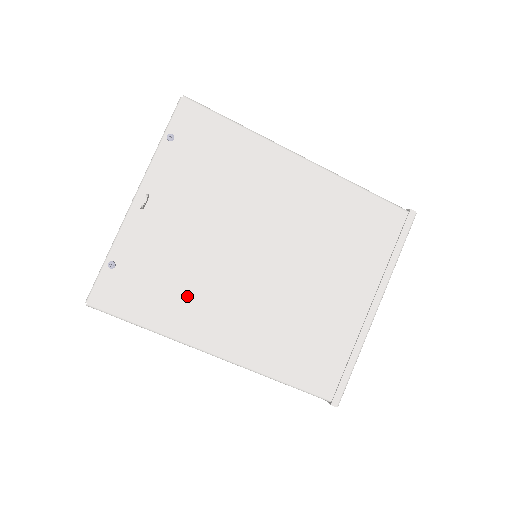
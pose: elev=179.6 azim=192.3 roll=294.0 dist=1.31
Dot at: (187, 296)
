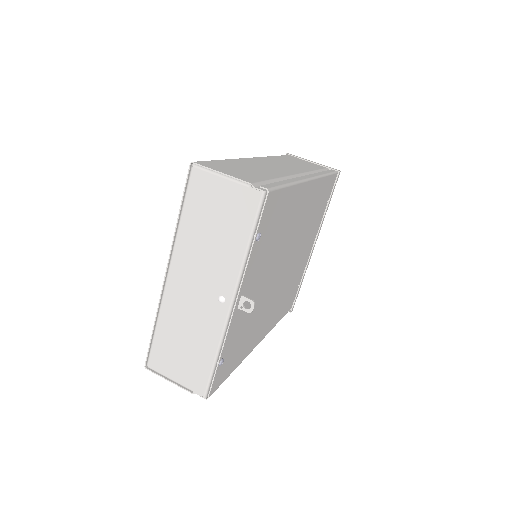
Dot at: (251, 332)
